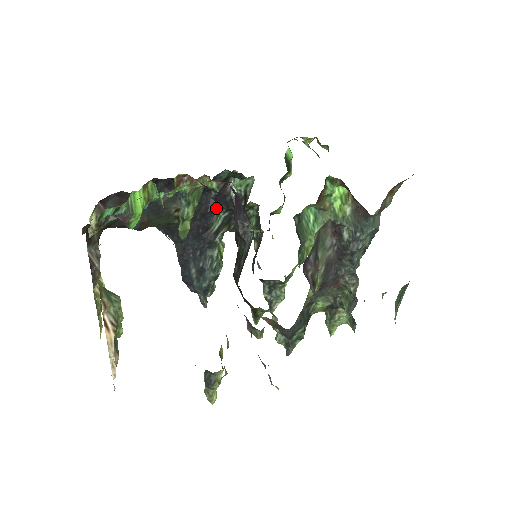
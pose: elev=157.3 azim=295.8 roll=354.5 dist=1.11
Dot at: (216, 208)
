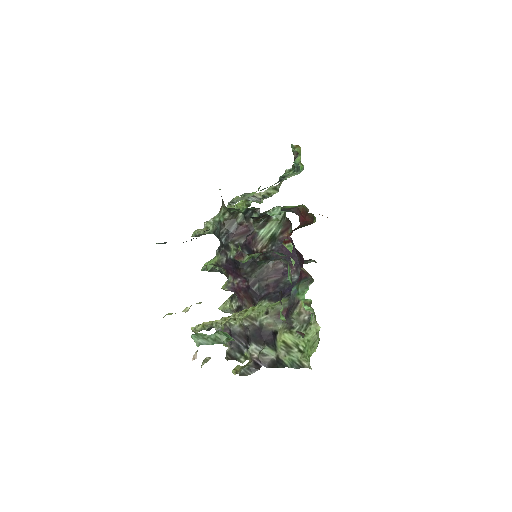
Dot at: occluded
